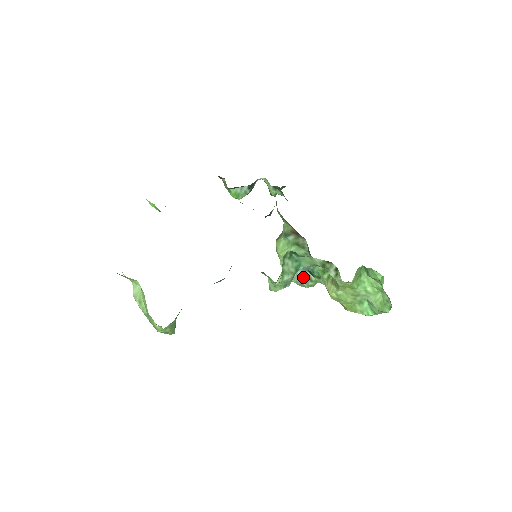
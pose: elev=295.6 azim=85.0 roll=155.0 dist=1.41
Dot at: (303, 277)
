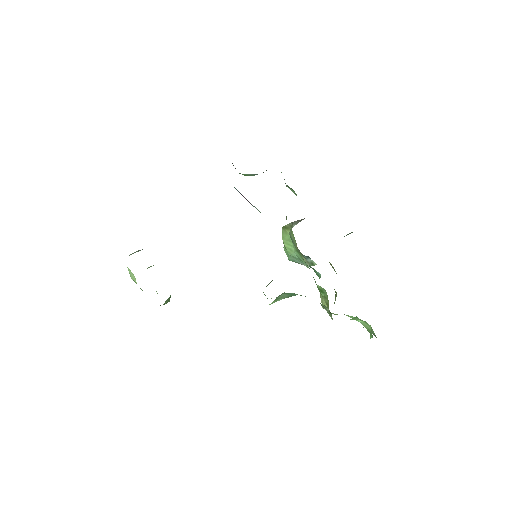
Dot at: occluded
